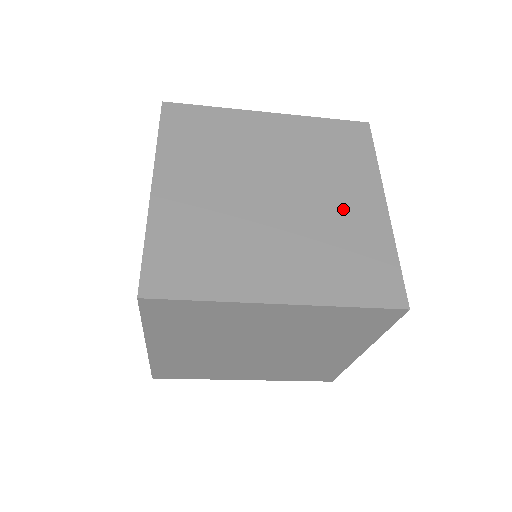
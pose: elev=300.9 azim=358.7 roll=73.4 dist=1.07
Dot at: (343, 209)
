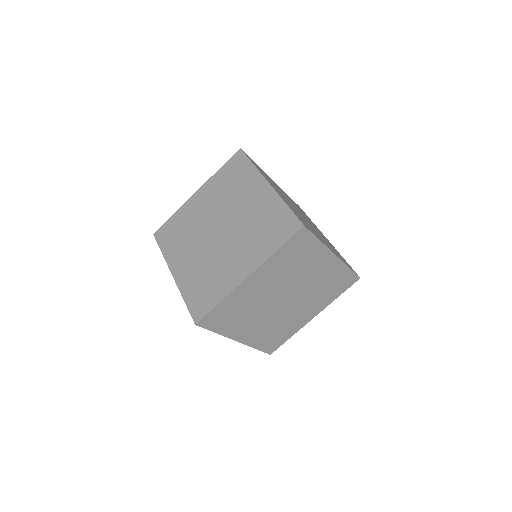
Dot at: (299, 315)
